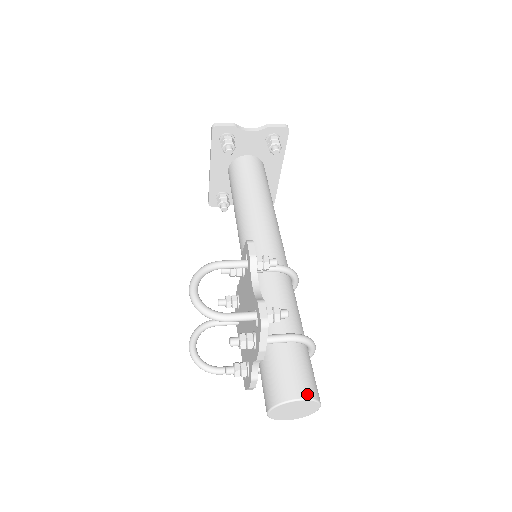
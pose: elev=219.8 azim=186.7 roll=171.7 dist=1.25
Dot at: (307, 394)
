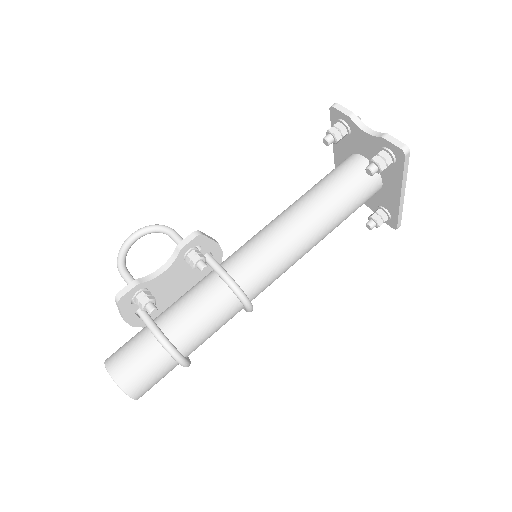
Dot at: (118, 377)
